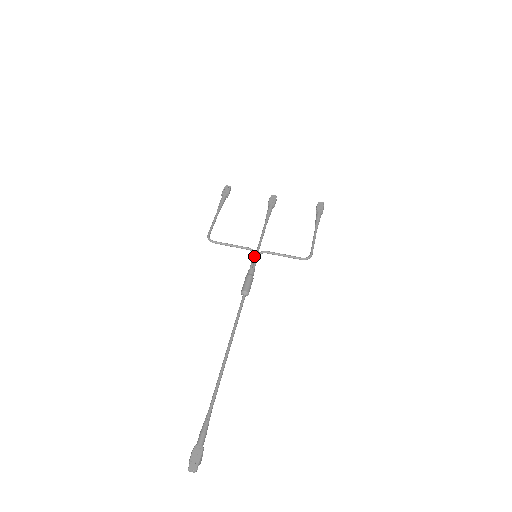
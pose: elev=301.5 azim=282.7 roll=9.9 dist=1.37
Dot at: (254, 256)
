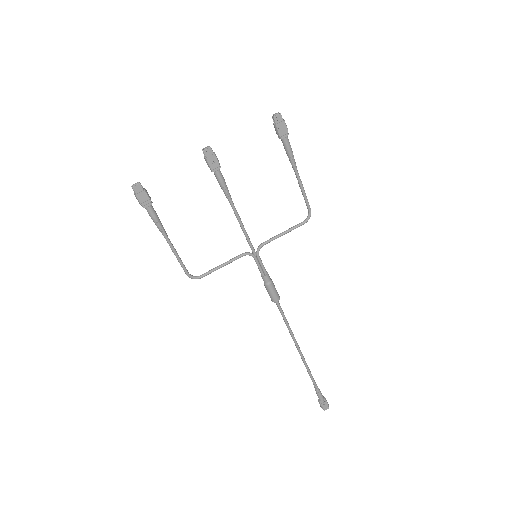
Dot at: (256, 260)
